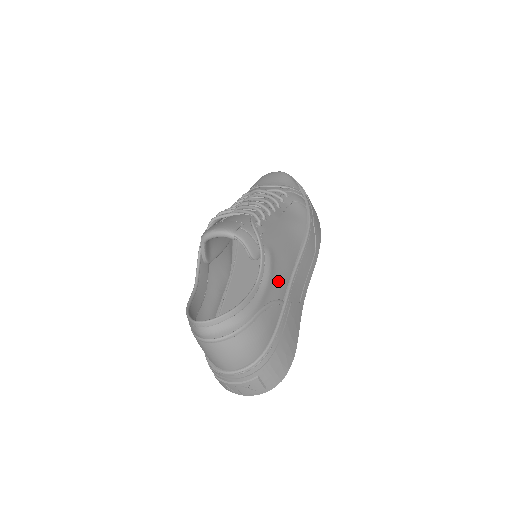
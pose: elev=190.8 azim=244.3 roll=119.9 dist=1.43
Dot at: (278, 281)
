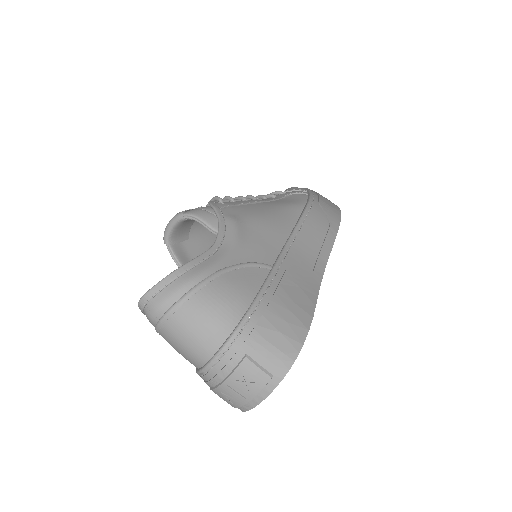
Dot at: (256, 246)
